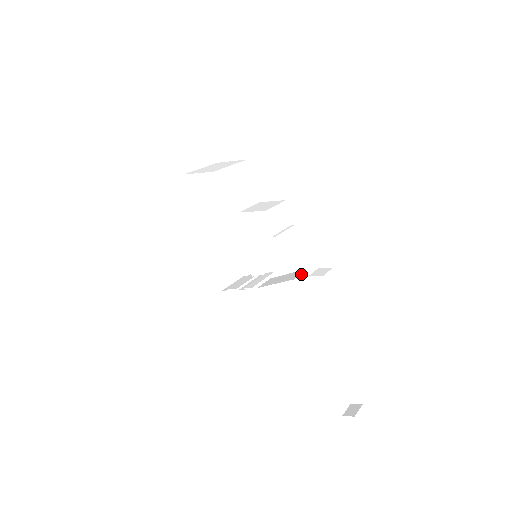
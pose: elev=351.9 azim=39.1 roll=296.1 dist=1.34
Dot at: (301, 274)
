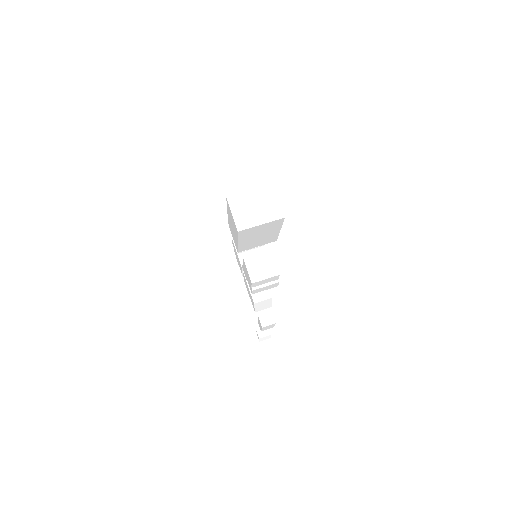
Dot at: (264, 300)
